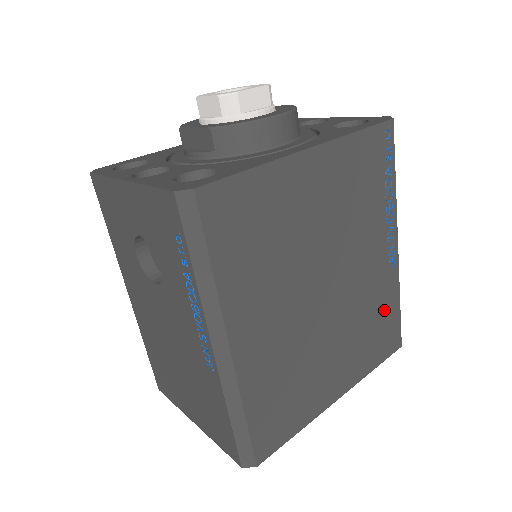
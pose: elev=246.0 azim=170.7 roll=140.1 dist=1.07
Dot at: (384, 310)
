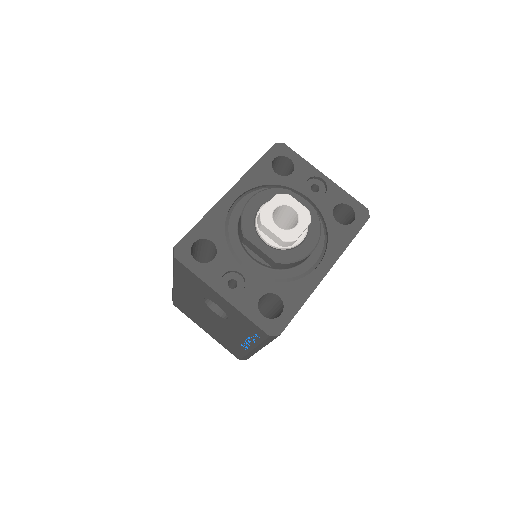
Dot at: occluded
